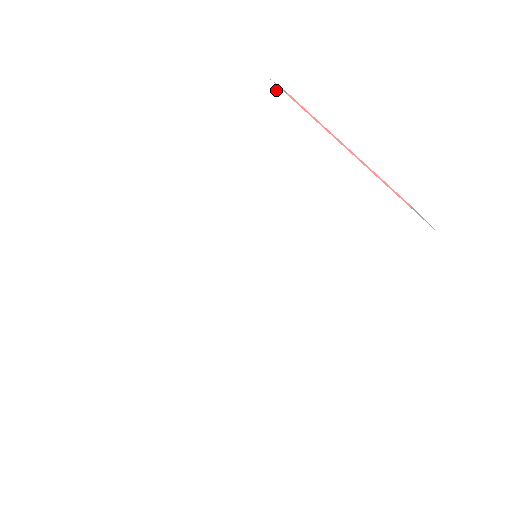
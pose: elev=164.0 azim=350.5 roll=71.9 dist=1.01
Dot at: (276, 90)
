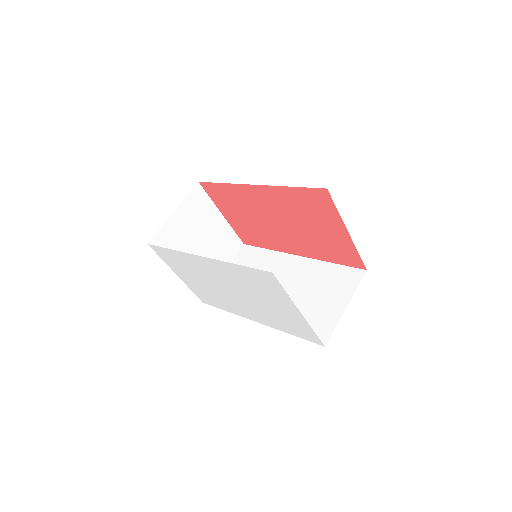
Dot at: (274, 277)
